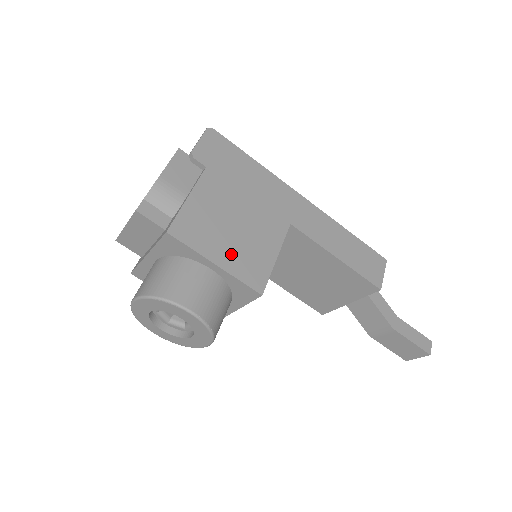
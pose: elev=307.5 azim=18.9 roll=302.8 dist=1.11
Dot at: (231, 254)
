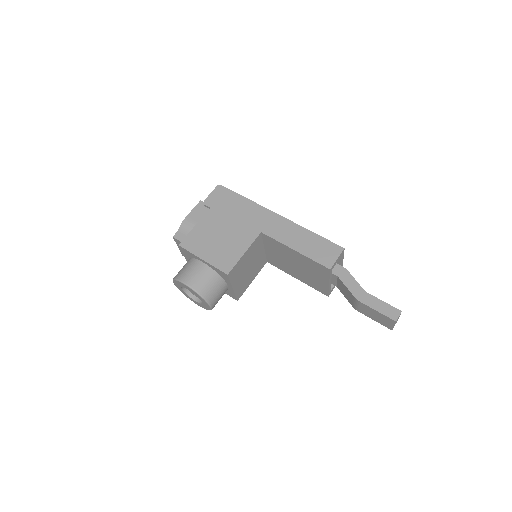
Dot at: (213, 253)
